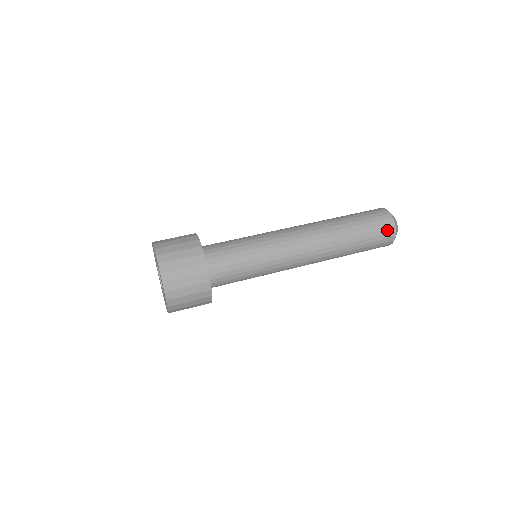
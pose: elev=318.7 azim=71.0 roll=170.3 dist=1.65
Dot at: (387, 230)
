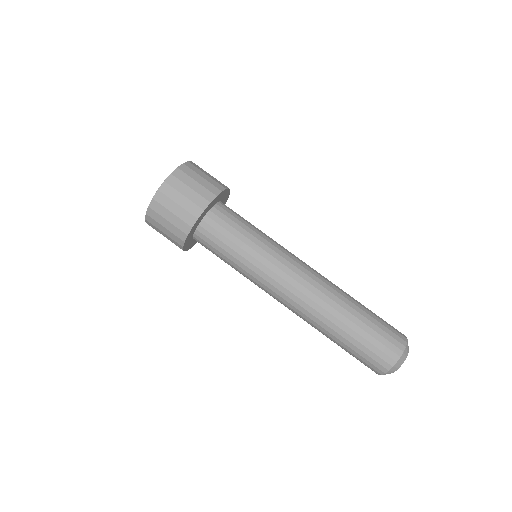
Dot at: (372, 368)
